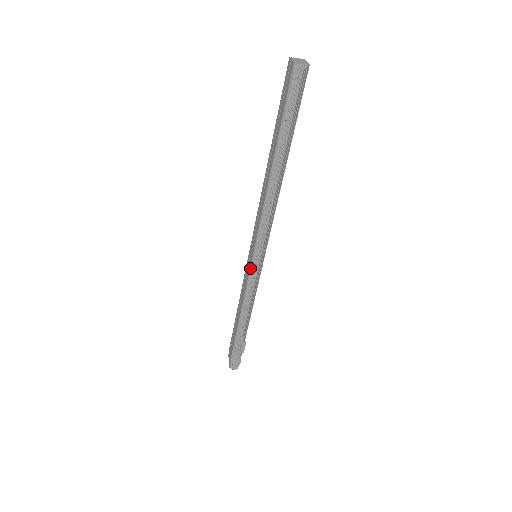
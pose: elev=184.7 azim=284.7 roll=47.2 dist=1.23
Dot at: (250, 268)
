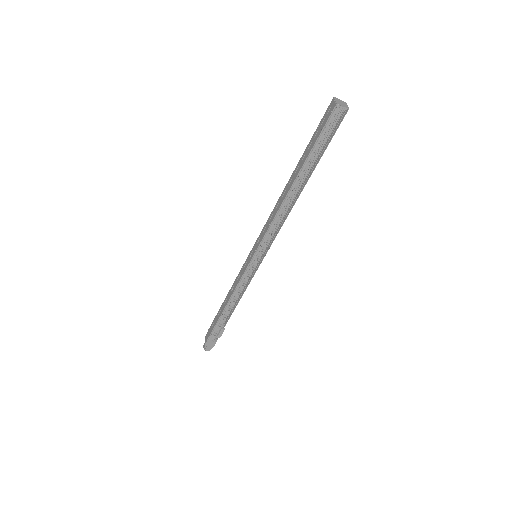
Dot at: (248, 265)
